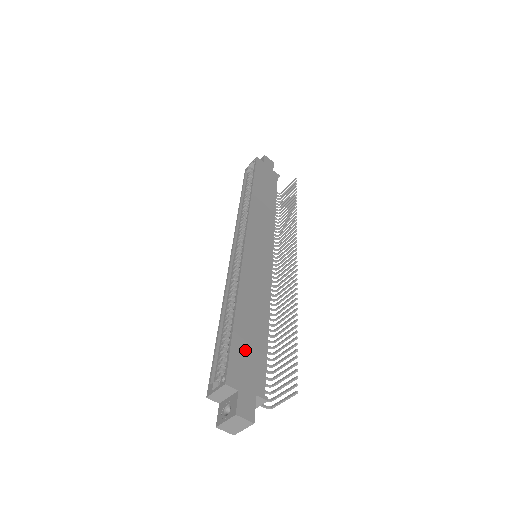
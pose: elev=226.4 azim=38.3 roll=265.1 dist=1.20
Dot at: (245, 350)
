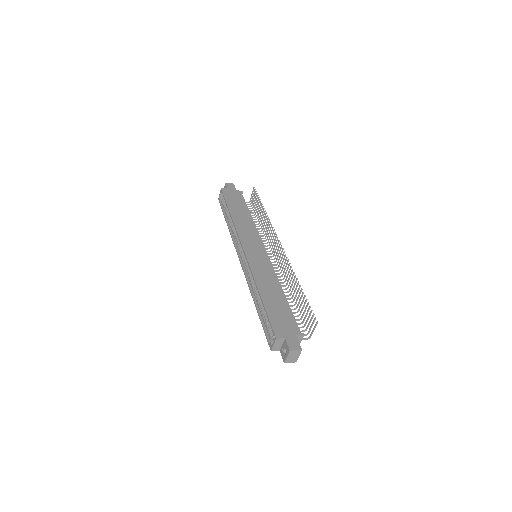
Dot at: (278, 315)
